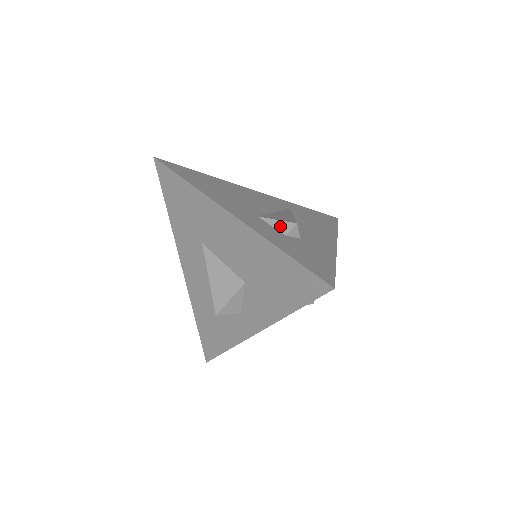
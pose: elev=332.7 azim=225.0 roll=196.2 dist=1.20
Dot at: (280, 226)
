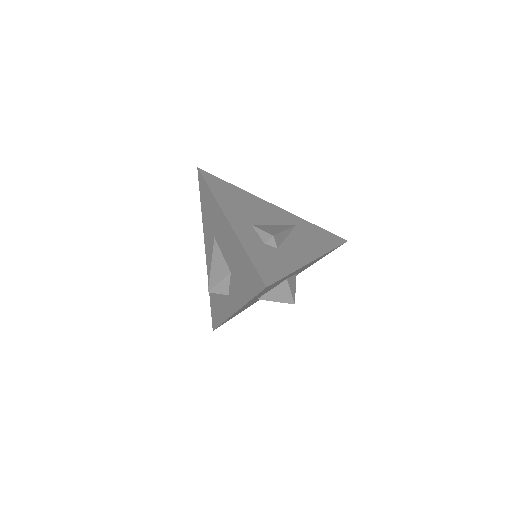
Dot at: (263, 235)
